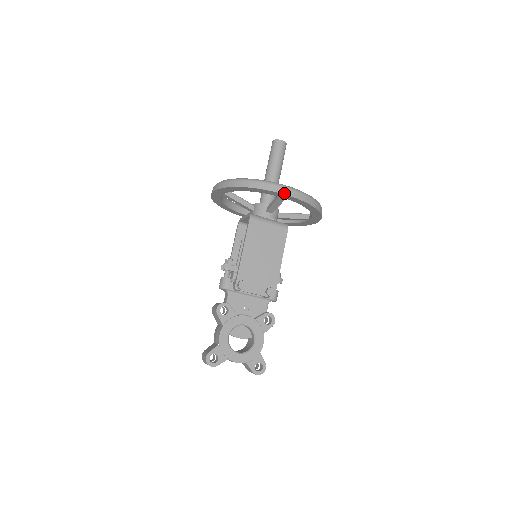
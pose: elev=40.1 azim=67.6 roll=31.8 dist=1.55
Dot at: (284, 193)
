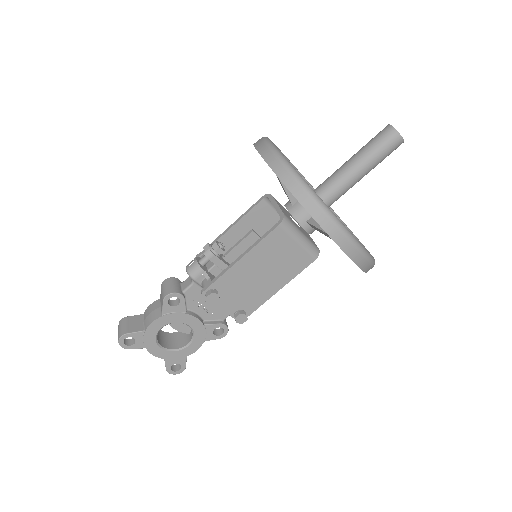
Dot at: (342, 247)
